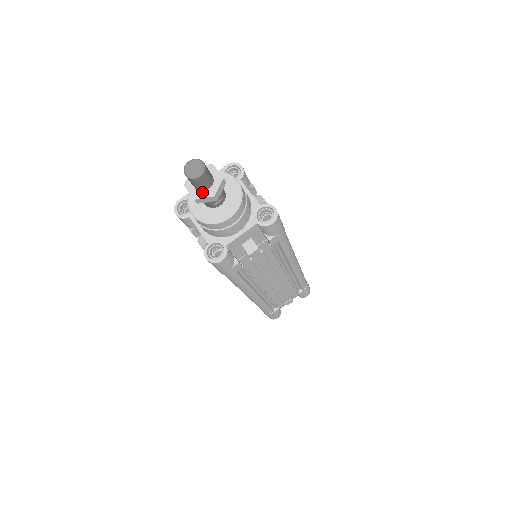
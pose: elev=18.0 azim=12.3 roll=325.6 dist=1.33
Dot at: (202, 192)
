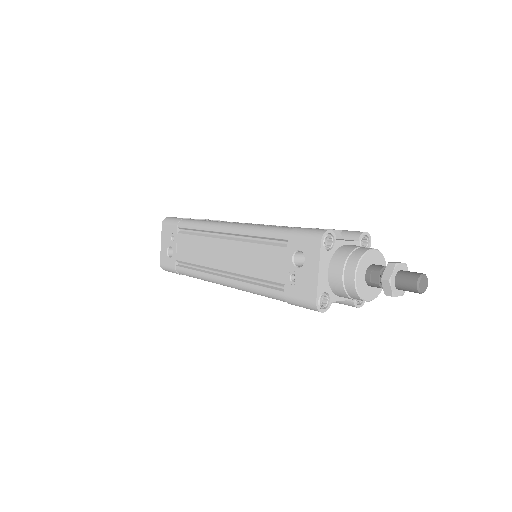
Dot at: occluded
